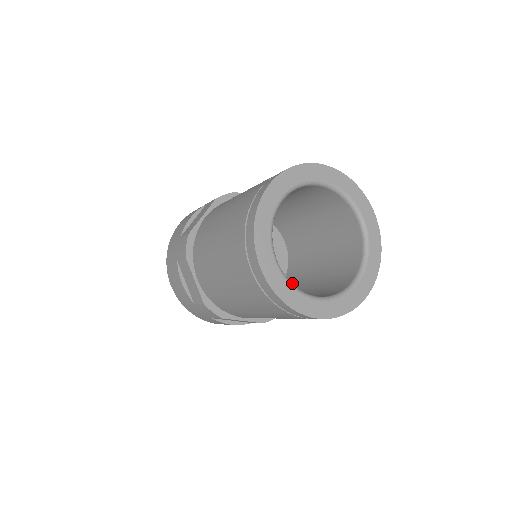
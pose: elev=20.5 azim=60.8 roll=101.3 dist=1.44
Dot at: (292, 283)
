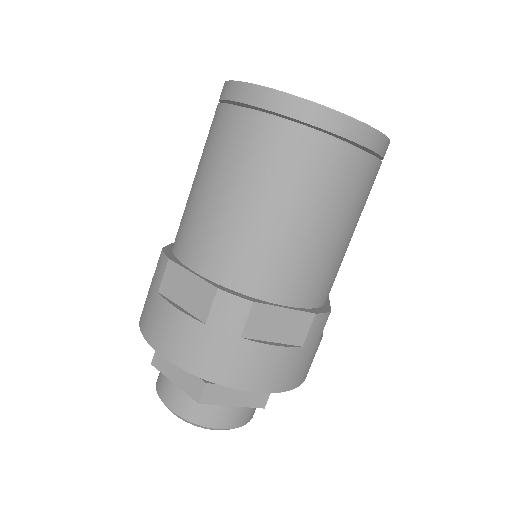
Dot at: occluded
